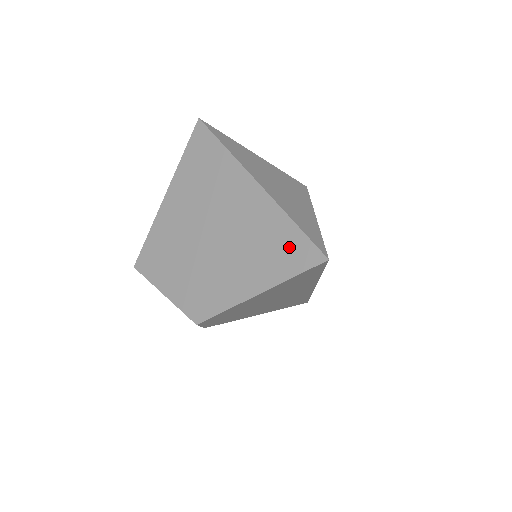
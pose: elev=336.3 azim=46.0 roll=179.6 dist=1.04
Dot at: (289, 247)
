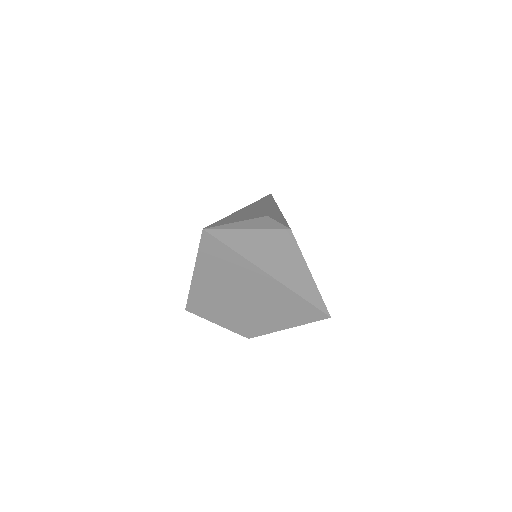
Dot at: (303, 310)
